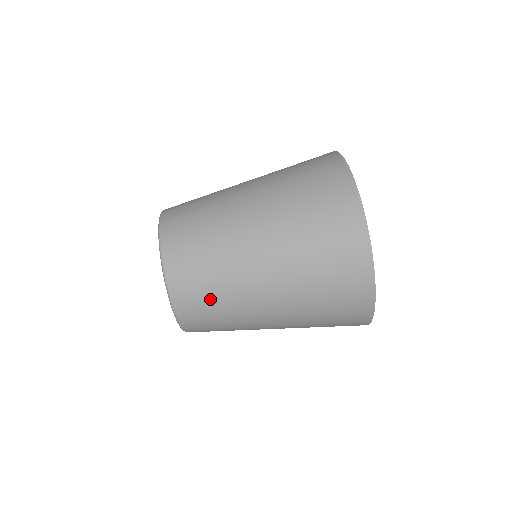
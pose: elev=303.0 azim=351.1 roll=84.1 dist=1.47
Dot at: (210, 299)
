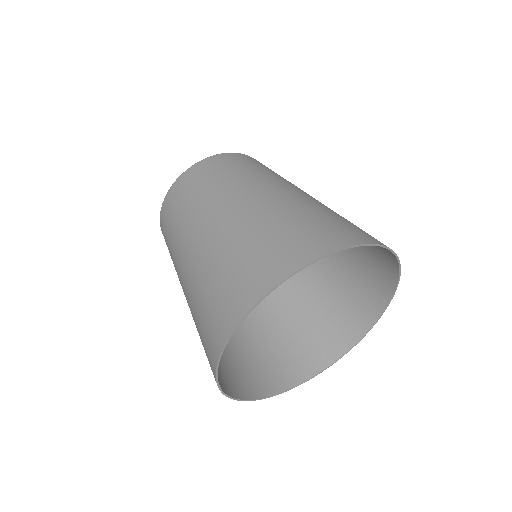
Dot at: (169, 248)
